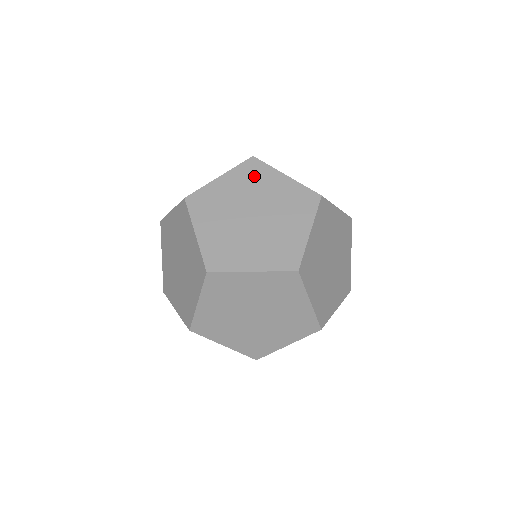
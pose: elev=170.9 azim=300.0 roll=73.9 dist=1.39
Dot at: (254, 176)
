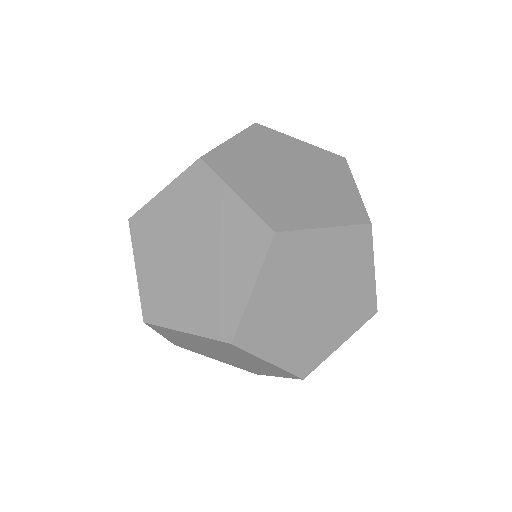
Dot at: (268, 139)
